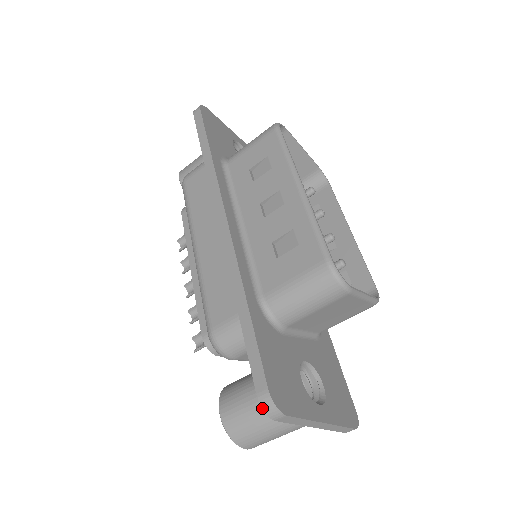
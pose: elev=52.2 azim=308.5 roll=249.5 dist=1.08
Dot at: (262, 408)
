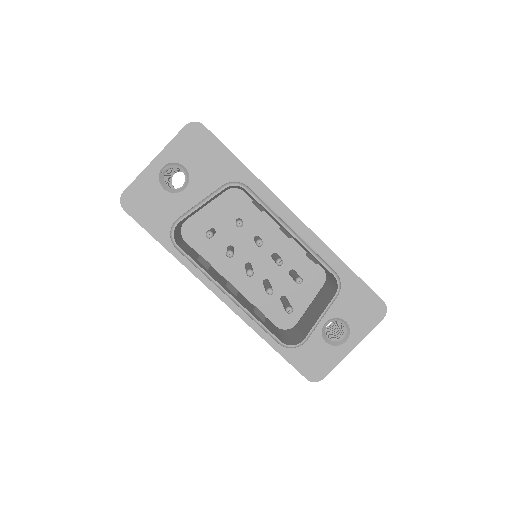
Dot at: occluded
